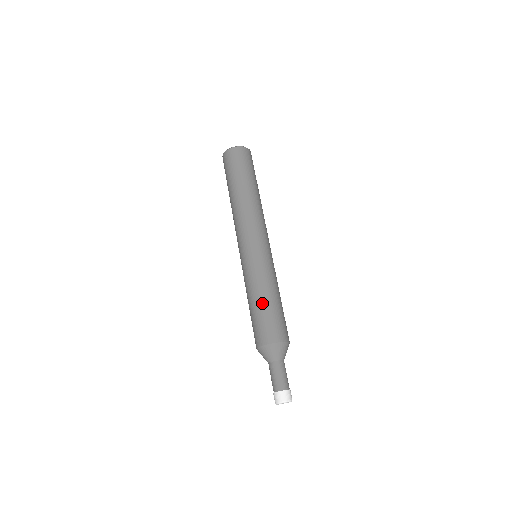
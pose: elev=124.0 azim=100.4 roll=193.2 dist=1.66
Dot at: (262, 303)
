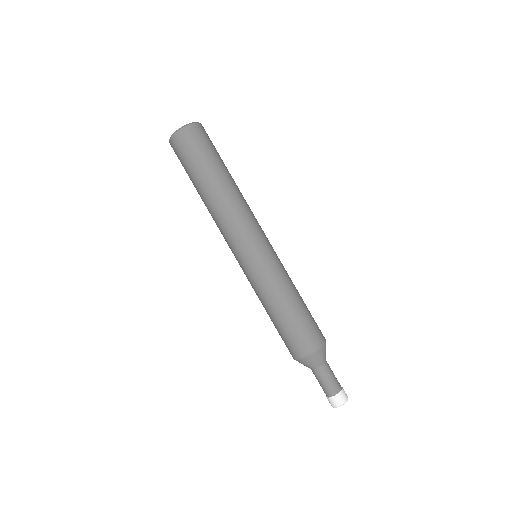
Dot at: (292, 310)
